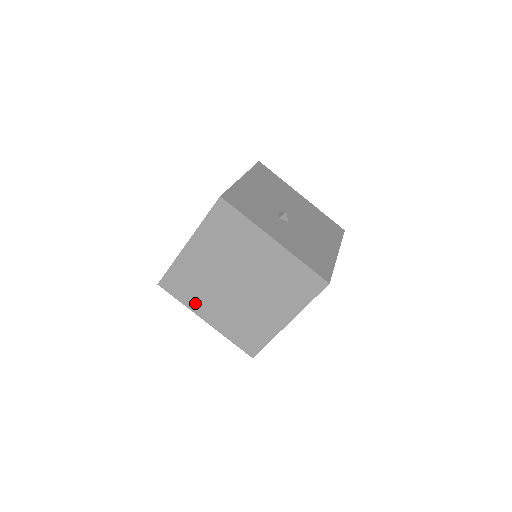
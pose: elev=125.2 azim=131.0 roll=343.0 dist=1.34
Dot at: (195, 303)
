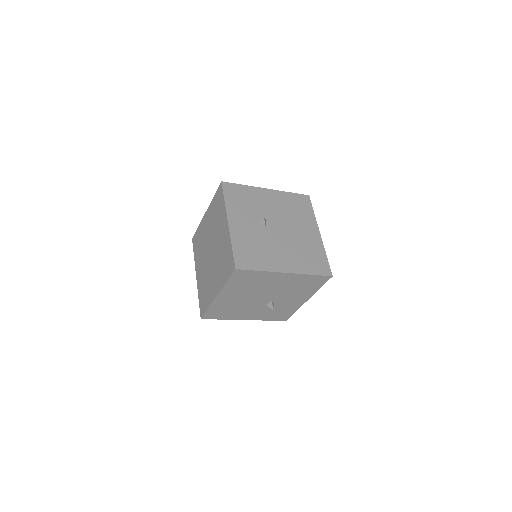
Dot at: (197, 260)
